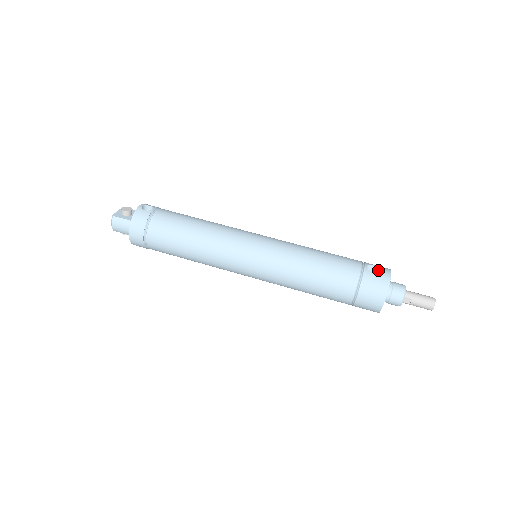
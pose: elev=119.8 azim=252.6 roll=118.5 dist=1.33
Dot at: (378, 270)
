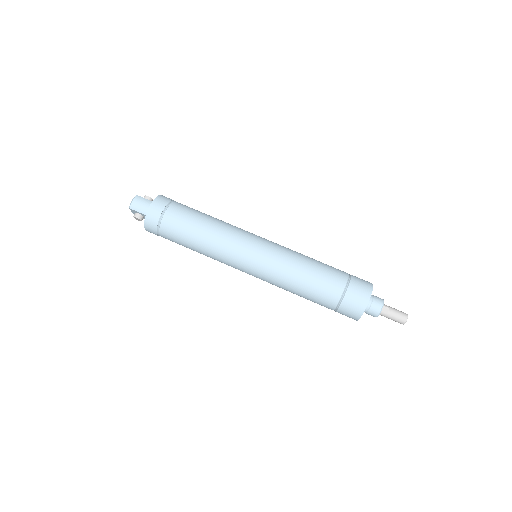
Dot at: (362, 279)
